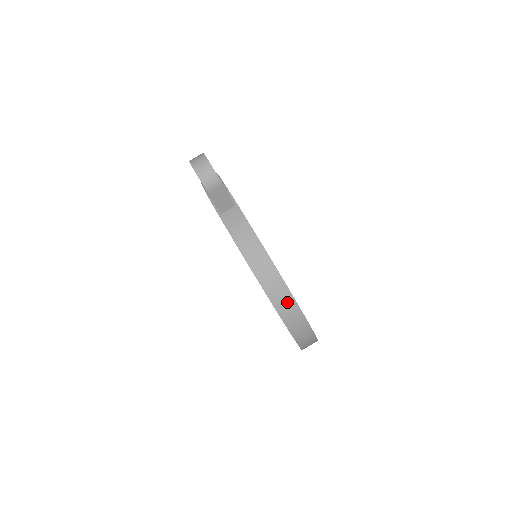
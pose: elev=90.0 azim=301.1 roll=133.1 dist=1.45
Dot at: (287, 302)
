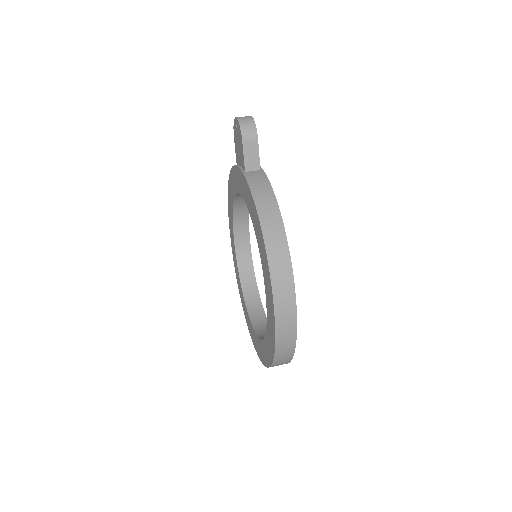
Dot at: (282, 261)
